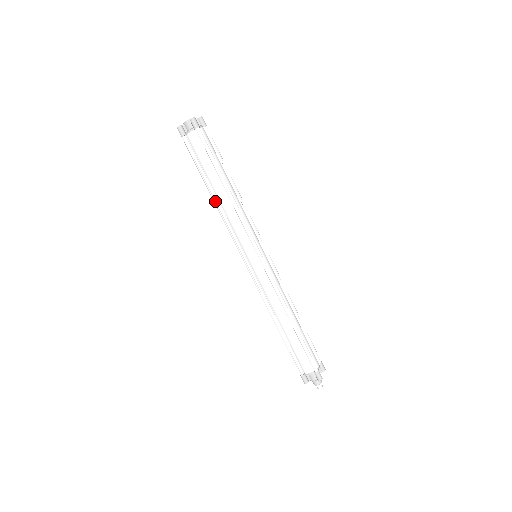
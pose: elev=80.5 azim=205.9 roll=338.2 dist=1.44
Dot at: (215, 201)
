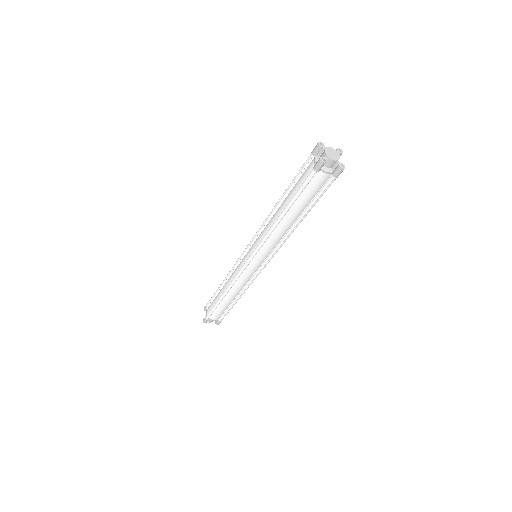
Dot at: (277, 224)
